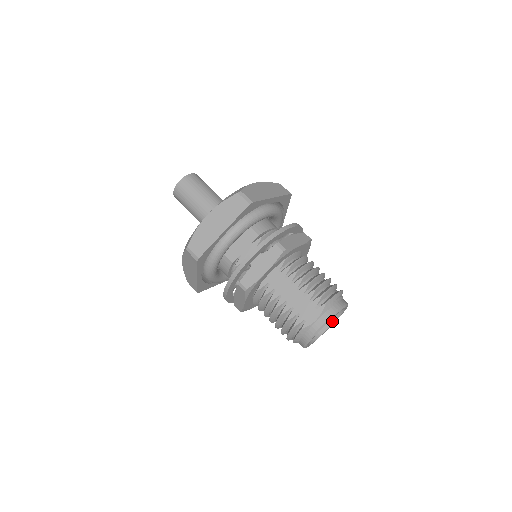
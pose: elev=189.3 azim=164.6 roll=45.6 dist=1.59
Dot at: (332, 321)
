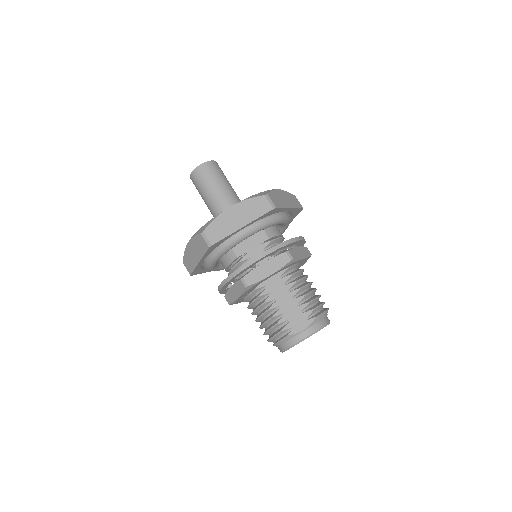
Dot at: occluded
